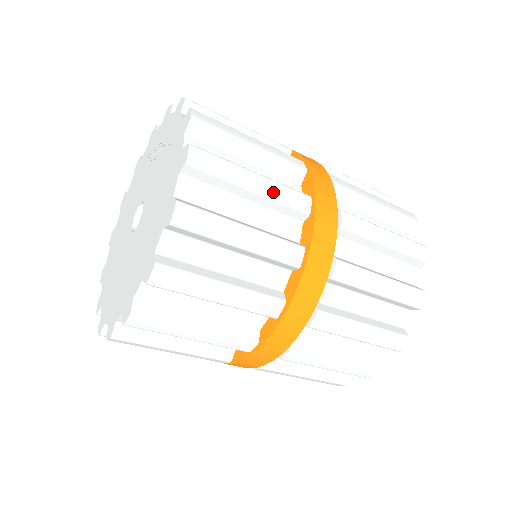
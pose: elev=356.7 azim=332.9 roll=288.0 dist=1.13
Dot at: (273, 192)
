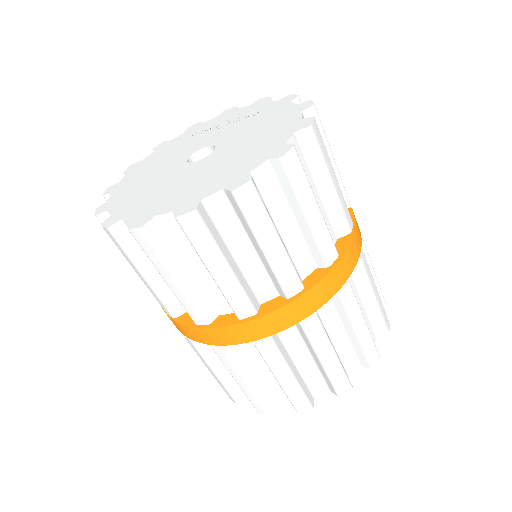
Dot at: (339, 173)
